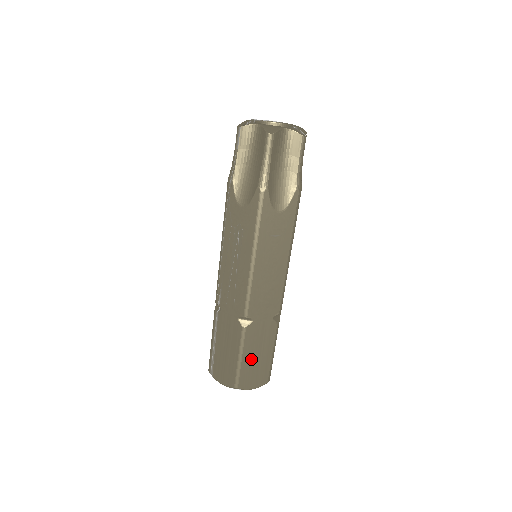
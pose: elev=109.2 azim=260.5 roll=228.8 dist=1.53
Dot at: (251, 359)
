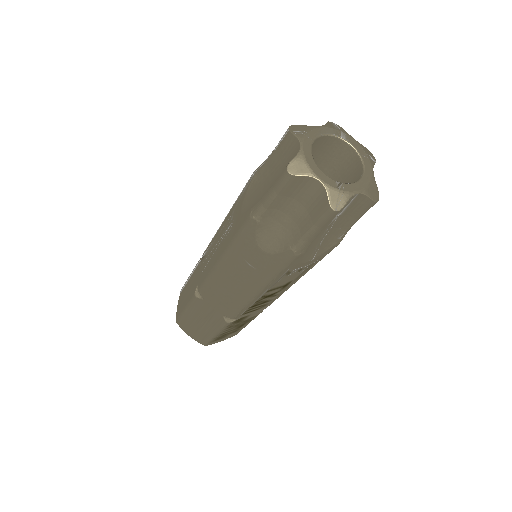
Dot at: (194, 319)
